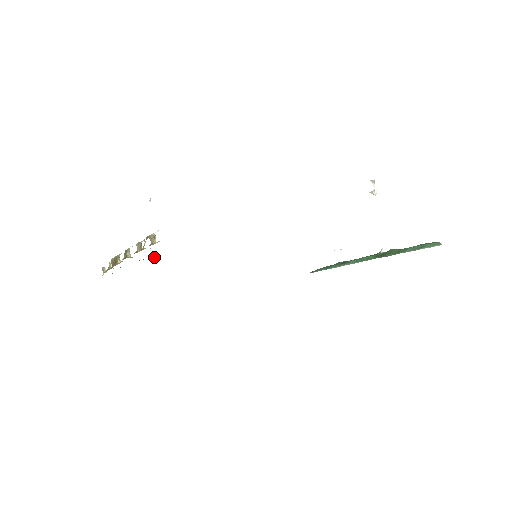
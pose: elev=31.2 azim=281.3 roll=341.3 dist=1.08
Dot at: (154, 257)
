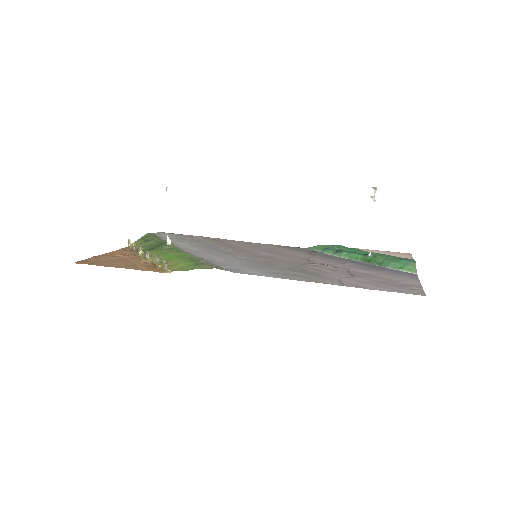
Dot at: (170, 241)
